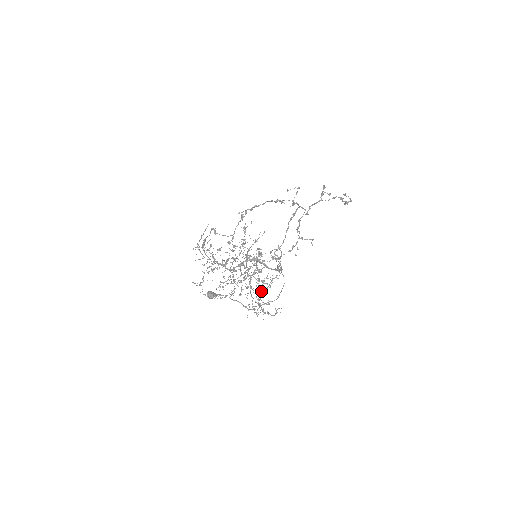
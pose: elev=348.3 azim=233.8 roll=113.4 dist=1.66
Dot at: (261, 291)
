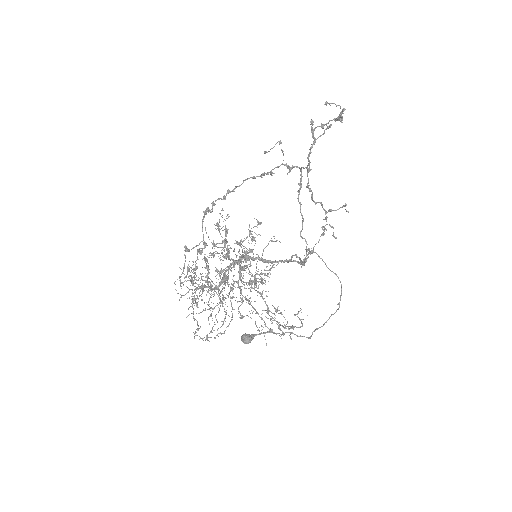
Dot at: (262, 297)
